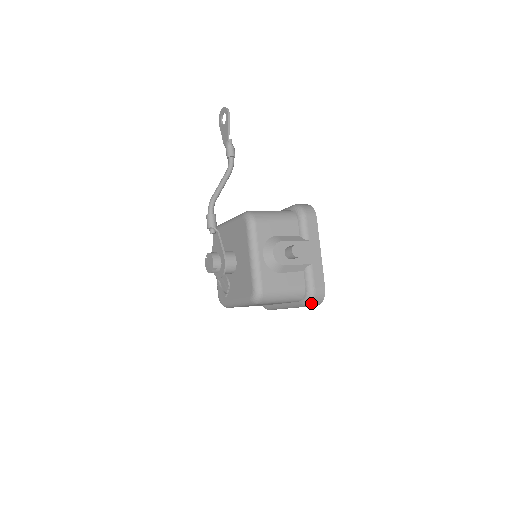
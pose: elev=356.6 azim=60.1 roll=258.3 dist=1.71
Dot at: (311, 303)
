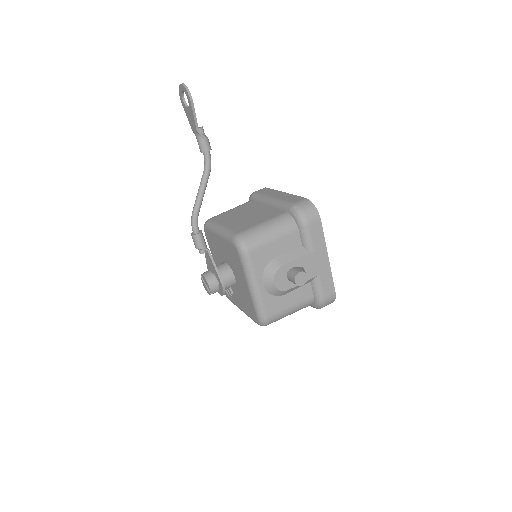
Dot at: occluded
